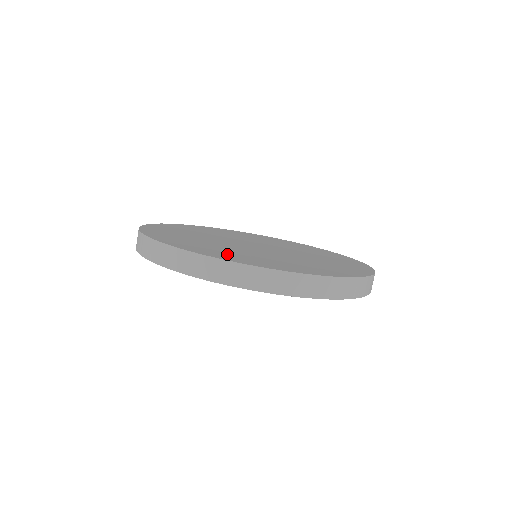
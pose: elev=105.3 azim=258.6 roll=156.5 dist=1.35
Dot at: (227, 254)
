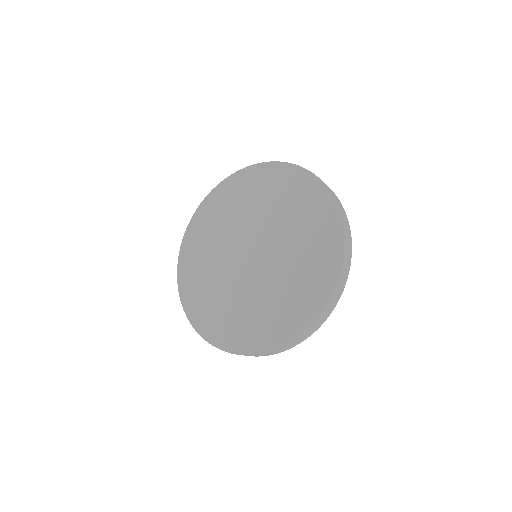
Dot at: (258, 329)
